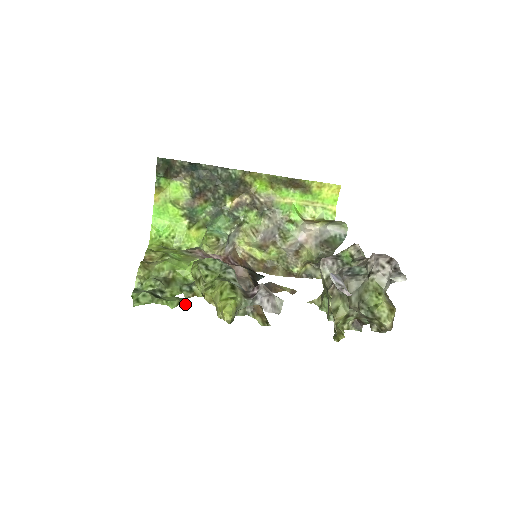
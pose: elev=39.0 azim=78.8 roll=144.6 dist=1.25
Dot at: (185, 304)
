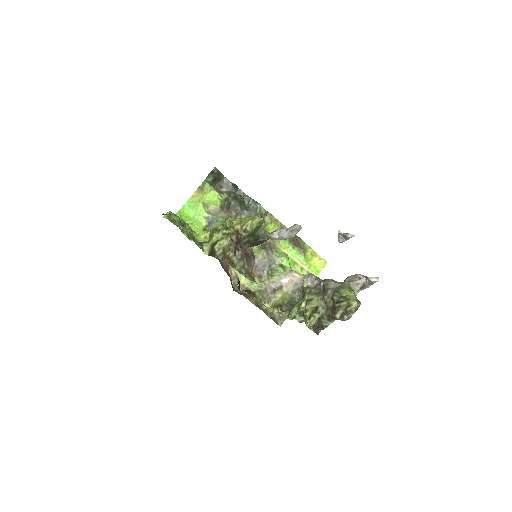
Dot at: (197, 243)
